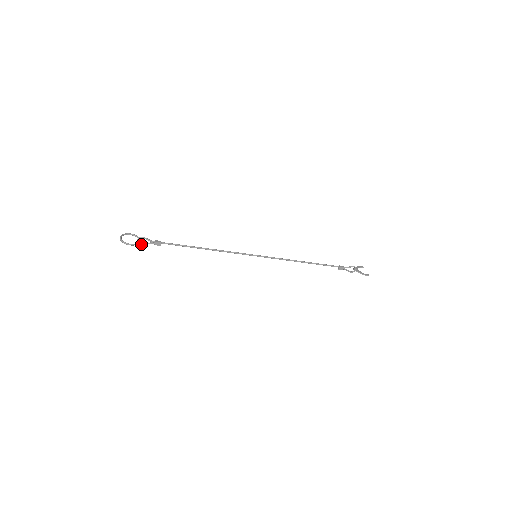
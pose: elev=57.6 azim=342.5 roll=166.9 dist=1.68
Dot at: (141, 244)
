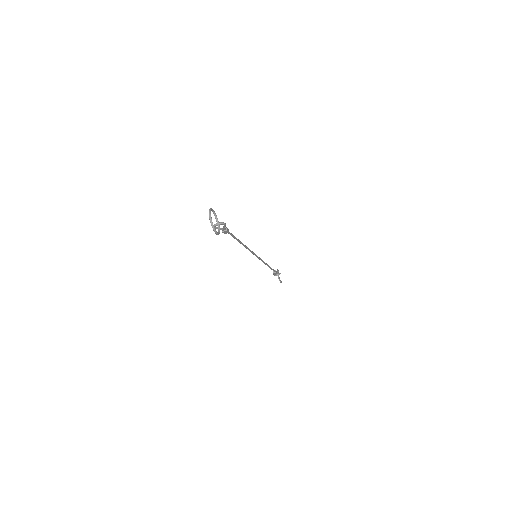
Dot at: (215, 227)
